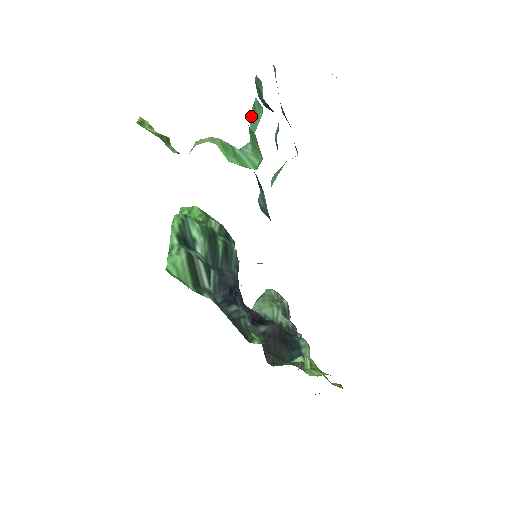
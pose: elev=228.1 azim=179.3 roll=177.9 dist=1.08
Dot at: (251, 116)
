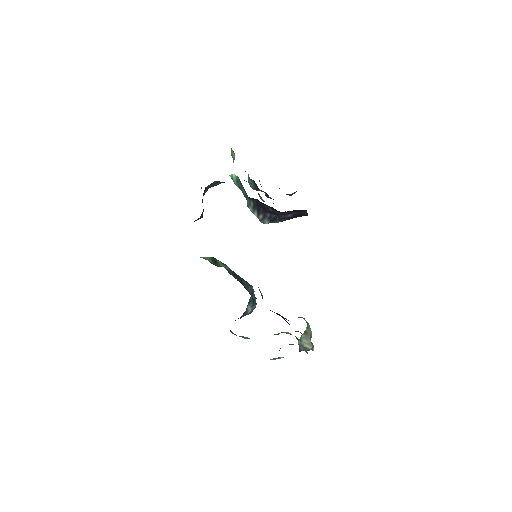
Dot at: occluded
